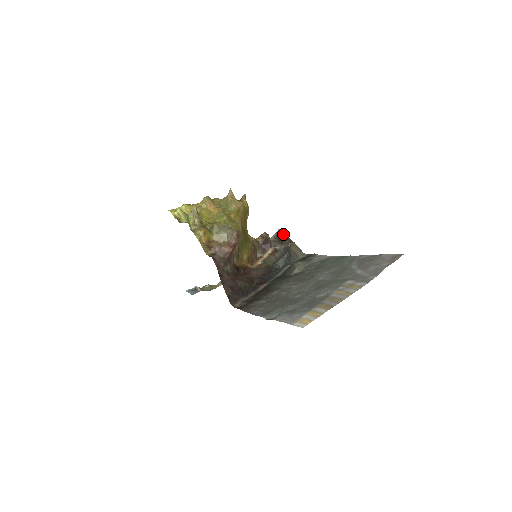
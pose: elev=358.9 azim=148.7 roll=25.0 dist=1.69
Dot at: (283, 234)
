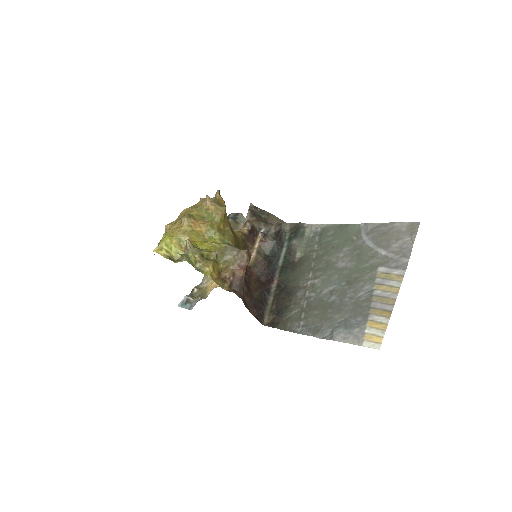
Dot at: (256, 208)
